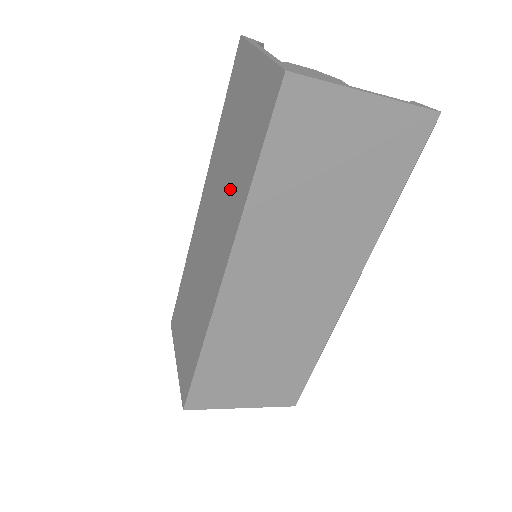
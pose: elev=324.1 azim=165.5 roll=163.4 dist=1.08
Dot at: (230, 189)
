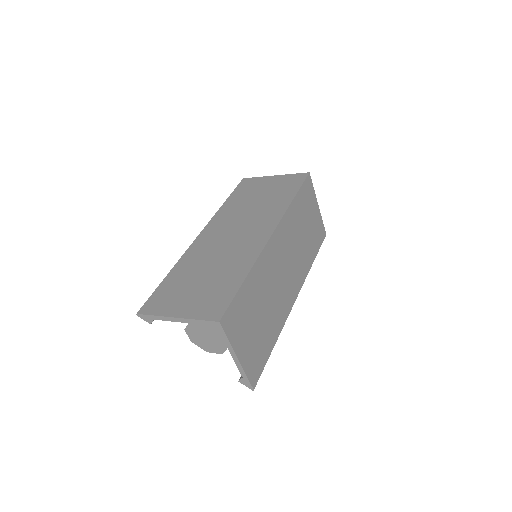
Dot at: (263, 209)
